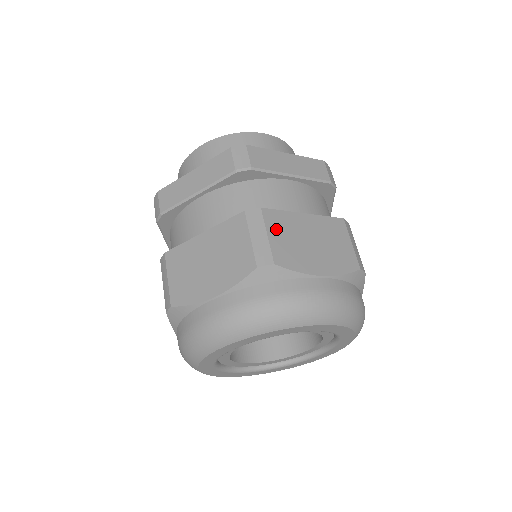
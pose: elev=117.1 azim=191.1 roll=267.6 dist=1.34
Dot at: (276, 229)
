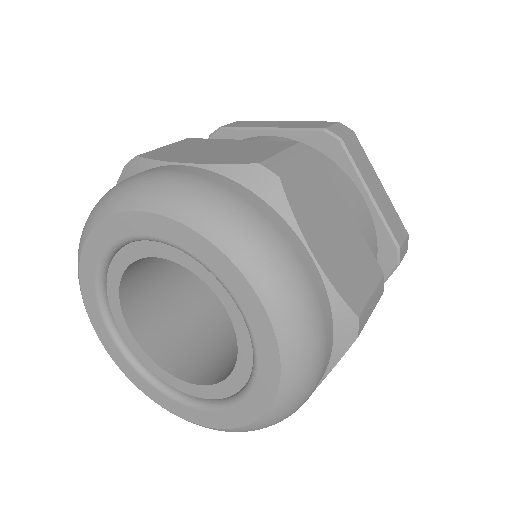
Dot at: (313, 176)
